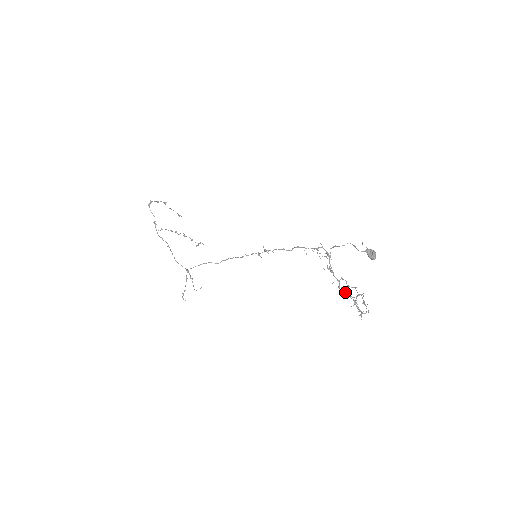
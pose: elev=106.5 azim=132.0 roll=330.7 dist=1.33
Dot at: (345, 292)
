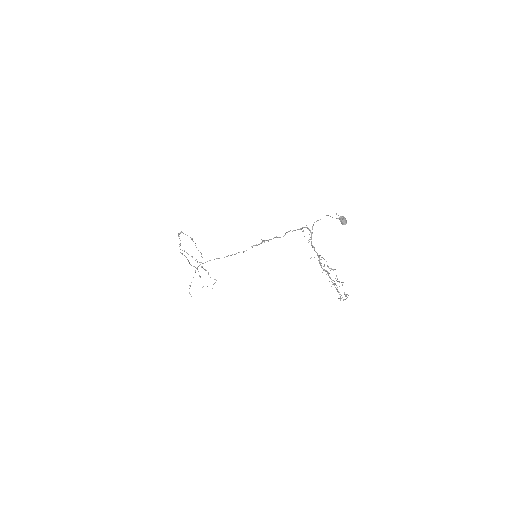
Dot at: (325, 270)
